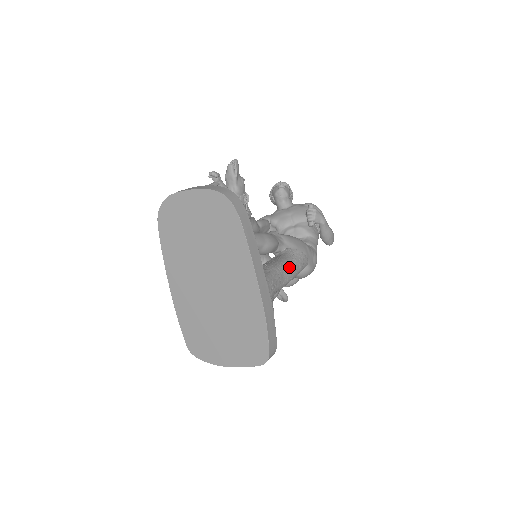
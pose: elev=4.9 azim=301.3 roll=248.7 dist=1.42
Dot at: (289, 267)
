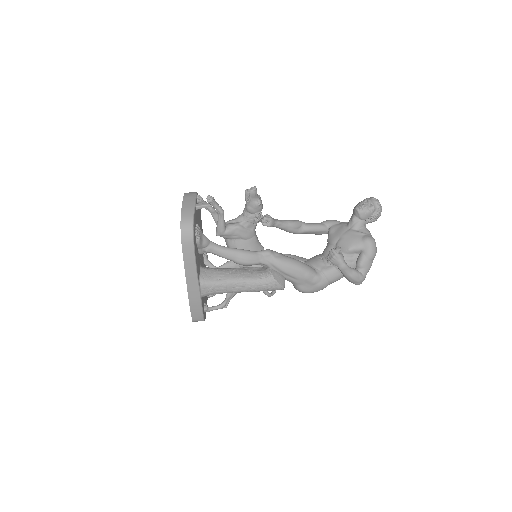
Dot at: (247, 284)
